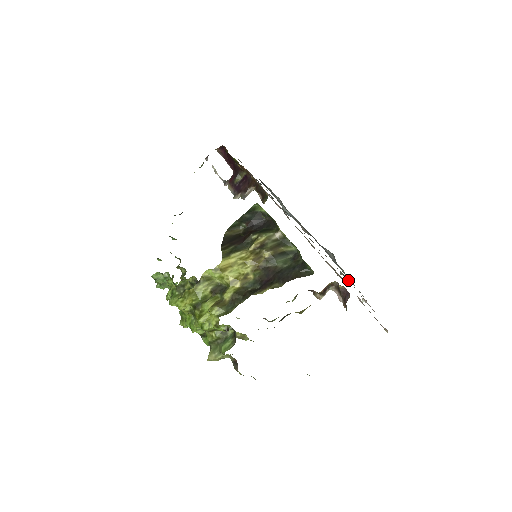
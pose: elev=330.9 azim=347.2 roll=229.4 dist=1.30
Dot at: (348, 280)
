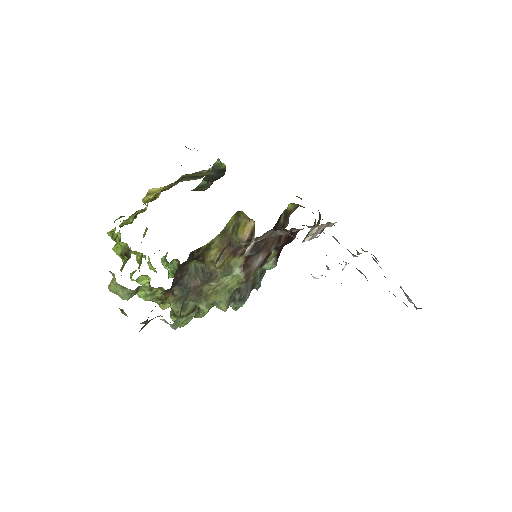
Dot at: occluded
